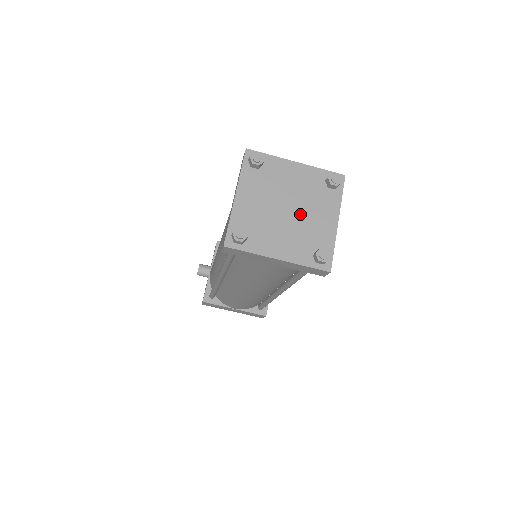
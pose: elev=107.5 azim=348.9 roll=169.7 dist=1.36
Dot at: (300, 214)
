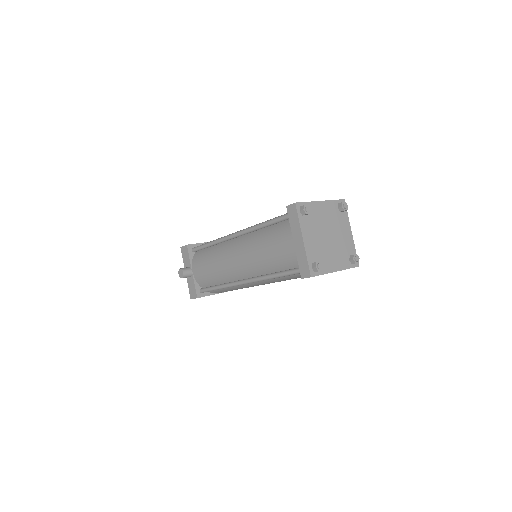
Dot at: (335, 236)
